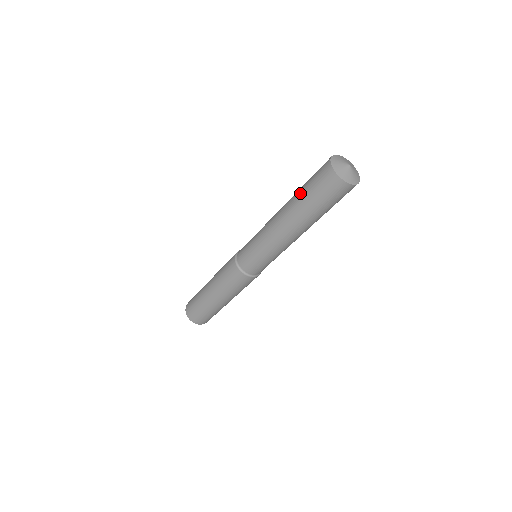
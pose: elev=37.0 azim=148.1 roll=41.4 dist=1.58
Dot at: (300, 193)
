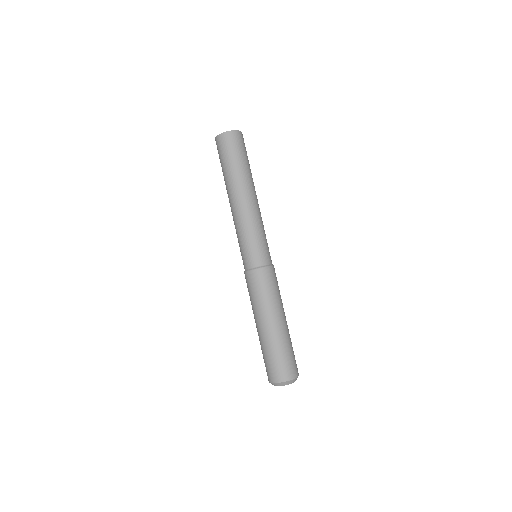
Dot at: occluded
